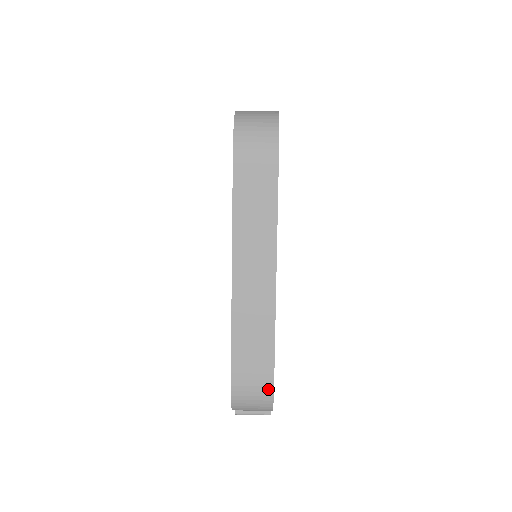
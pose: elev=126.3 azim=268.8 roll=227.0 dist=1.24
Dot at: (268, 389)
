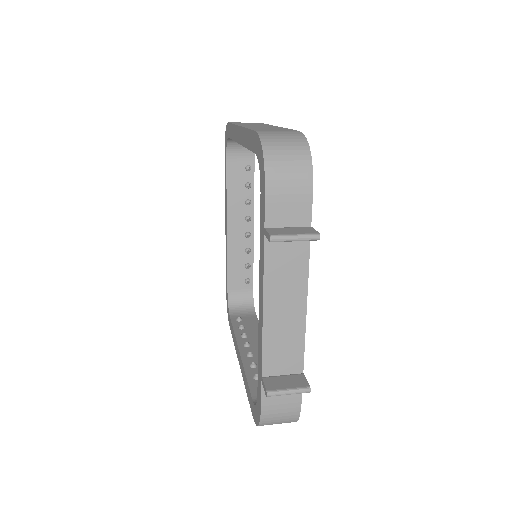
Dot at: (297, 133)
